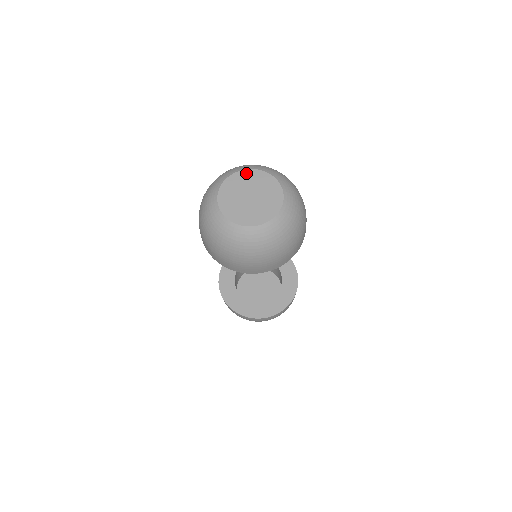
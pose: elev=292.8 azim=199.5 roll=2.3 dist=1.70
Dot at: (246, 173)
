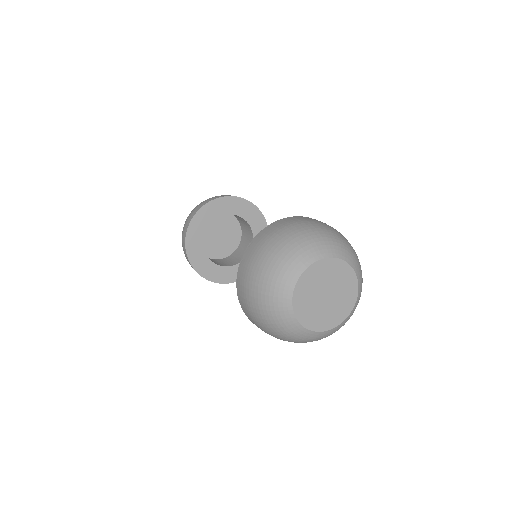
Dot at: (340, 265)
